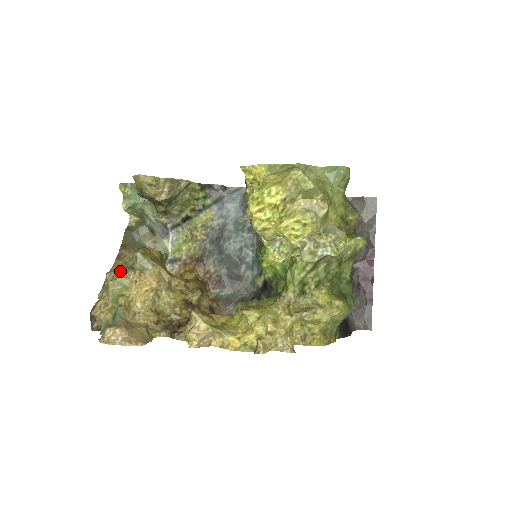
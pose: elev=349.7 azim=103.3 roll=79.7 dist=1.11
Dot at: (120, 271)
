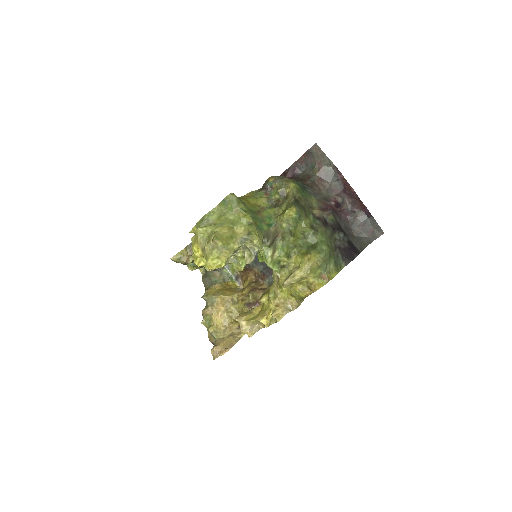
Dot at: occluded
